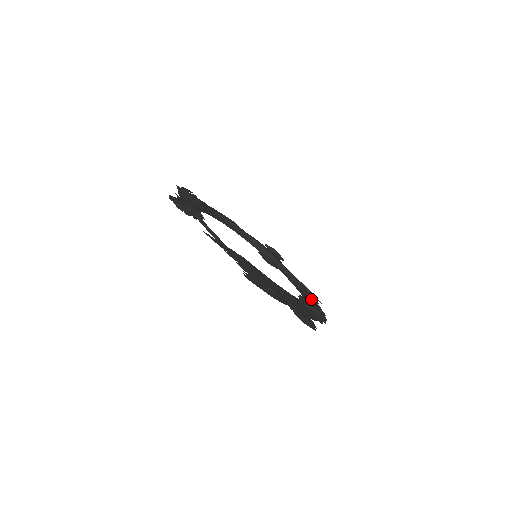
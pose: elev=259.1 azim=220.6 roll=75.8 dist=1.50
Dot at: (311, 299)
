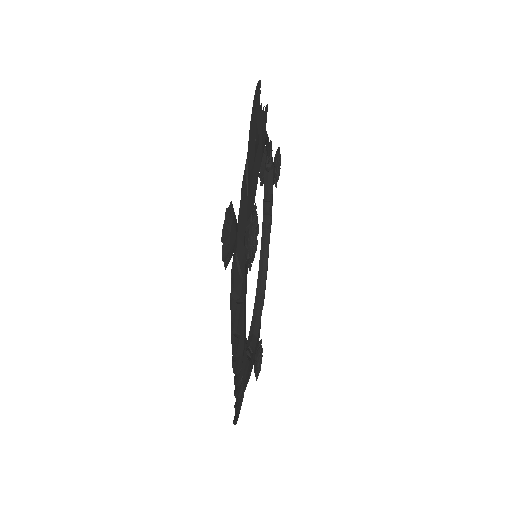
Dot at: occluded
